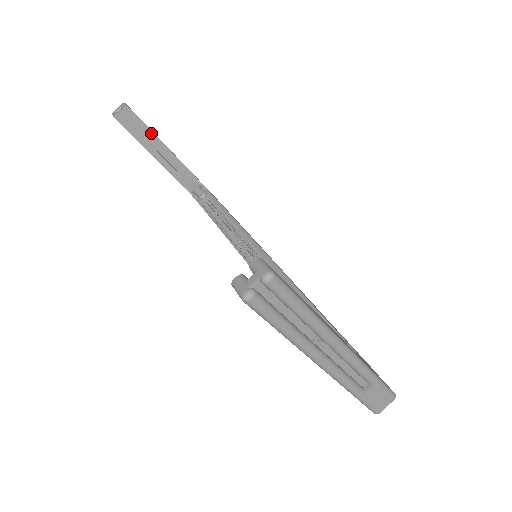
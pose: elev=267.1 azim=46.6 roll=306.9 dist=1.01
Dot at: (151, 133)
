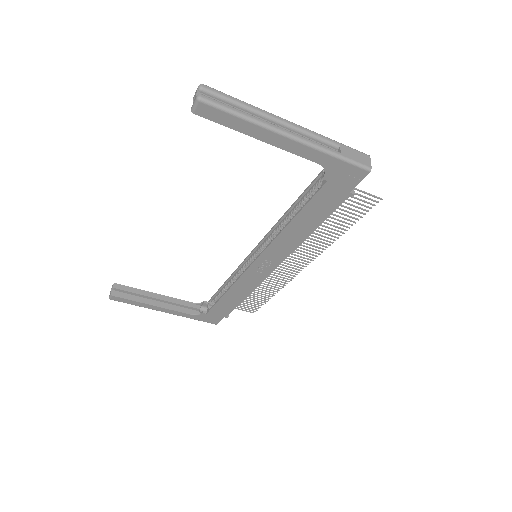
Dot at: (142, 291)
